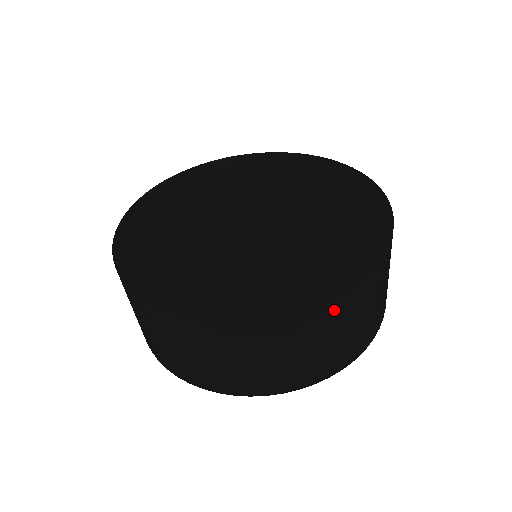
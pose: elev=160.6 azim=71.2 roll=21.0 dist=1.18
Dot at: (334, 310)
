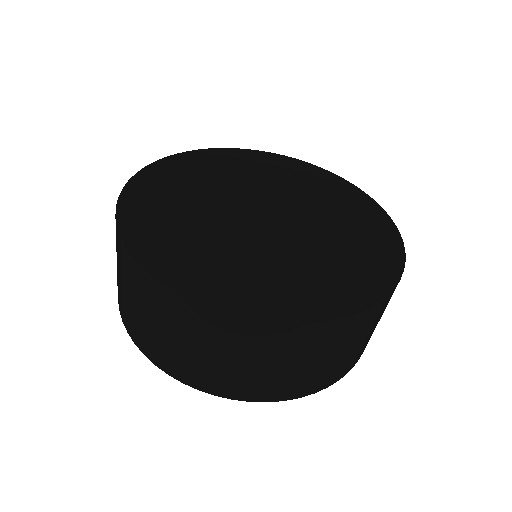
Dot at: occluded
